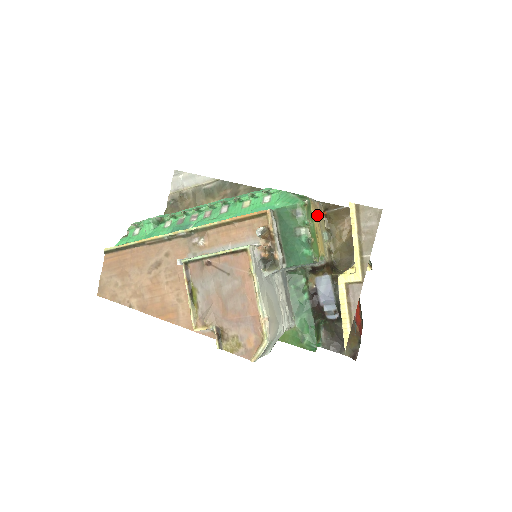
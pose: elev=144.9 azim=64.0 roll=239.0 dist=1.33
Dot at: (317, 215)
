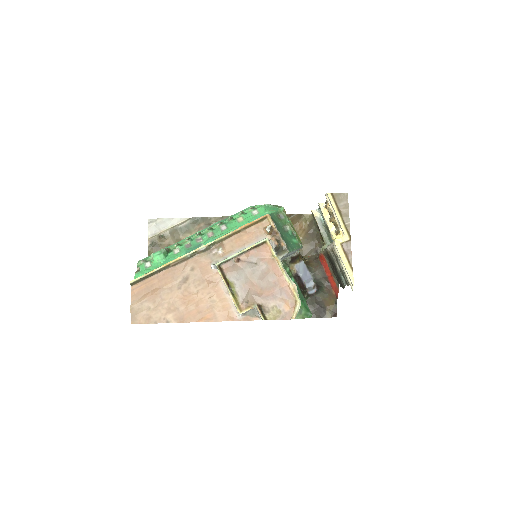
Dot at: occluded
